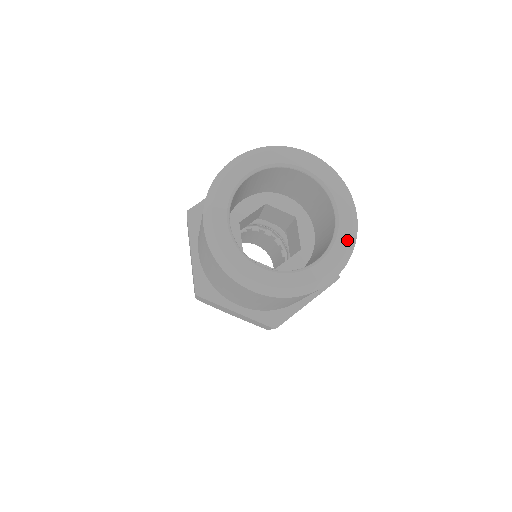
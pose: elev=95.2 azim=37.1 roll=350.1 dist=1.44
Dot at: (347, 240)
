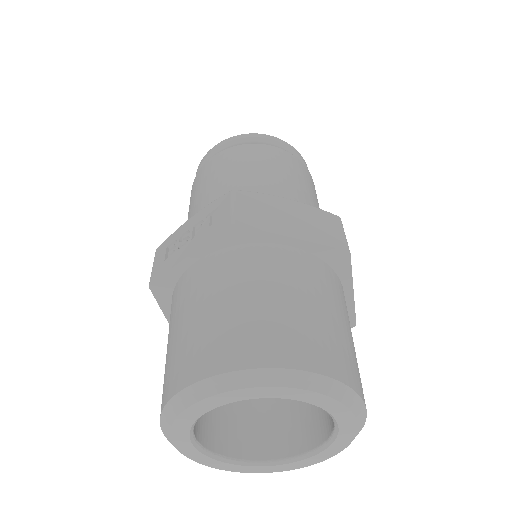
Dot at: (347, 443)
